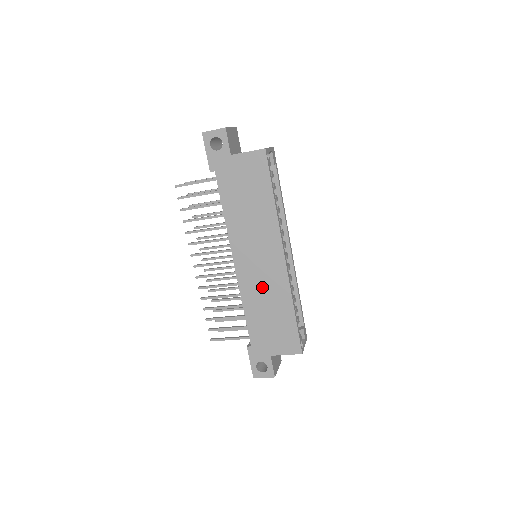
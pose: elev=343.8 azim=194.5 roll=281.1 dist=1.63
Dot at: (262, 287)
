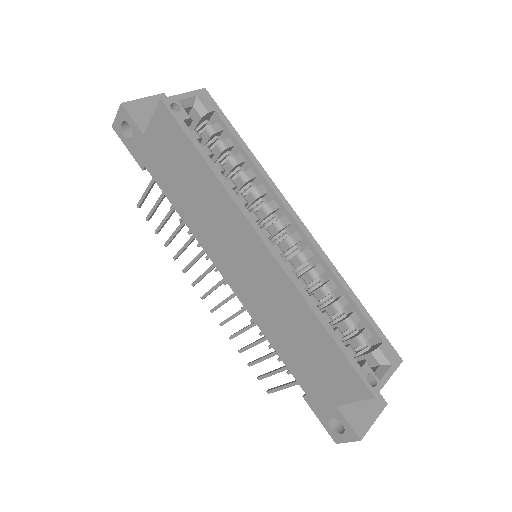
Dot at: (268, 302)
